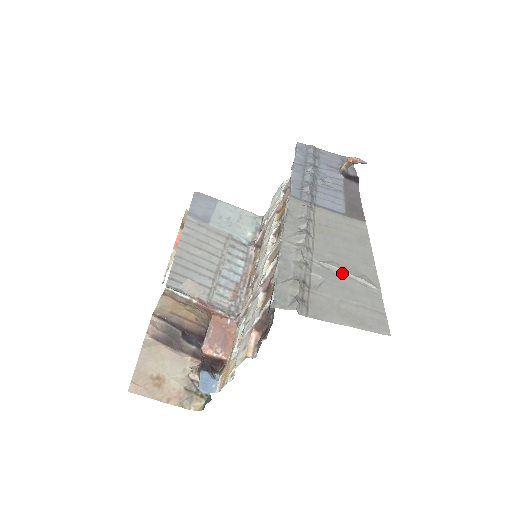
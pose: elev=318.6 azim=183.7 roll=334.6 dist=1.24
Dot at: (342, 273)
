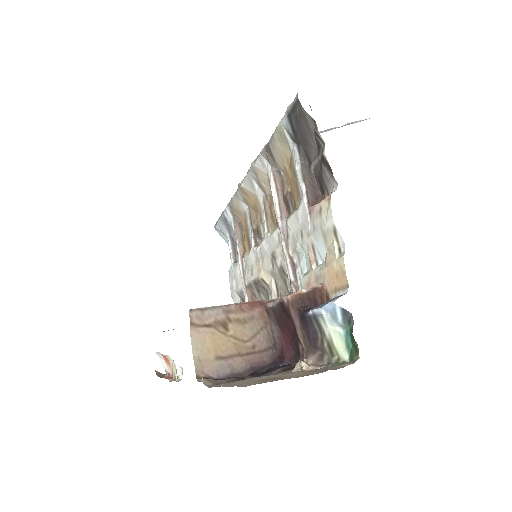
Dot at: (329, 130)
